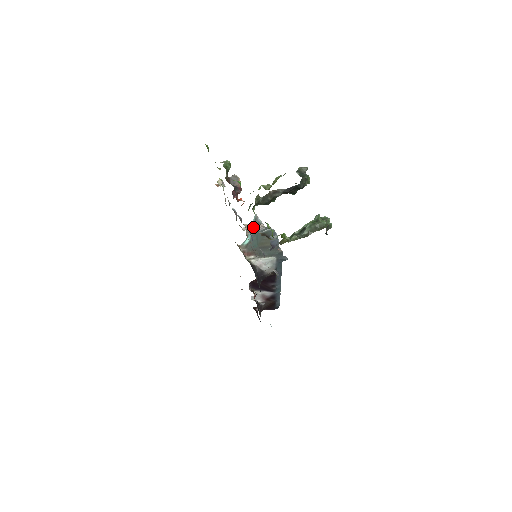
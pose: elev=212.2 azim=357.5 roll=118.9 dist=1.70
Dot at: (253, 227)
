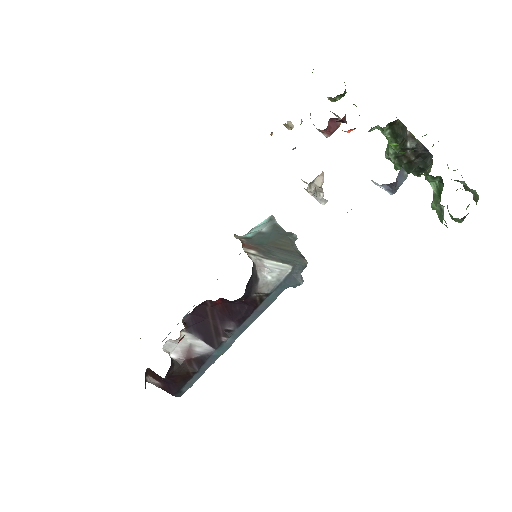
Dot at: occluded
